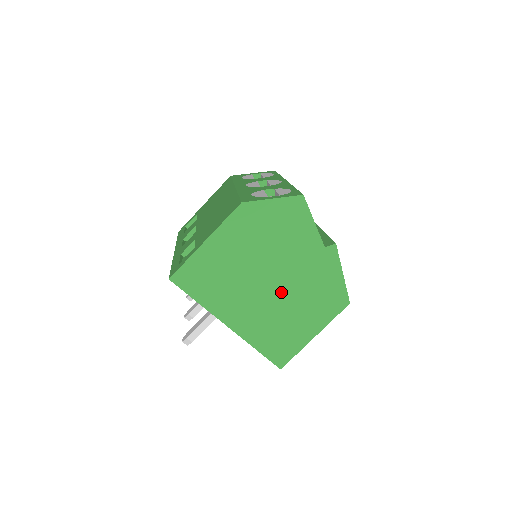
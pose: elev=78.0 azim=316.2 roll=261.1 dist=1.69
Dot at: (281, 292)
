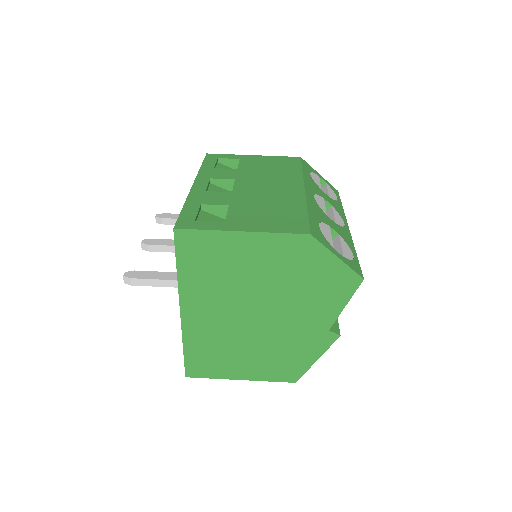
Dot at: (255, 328)
